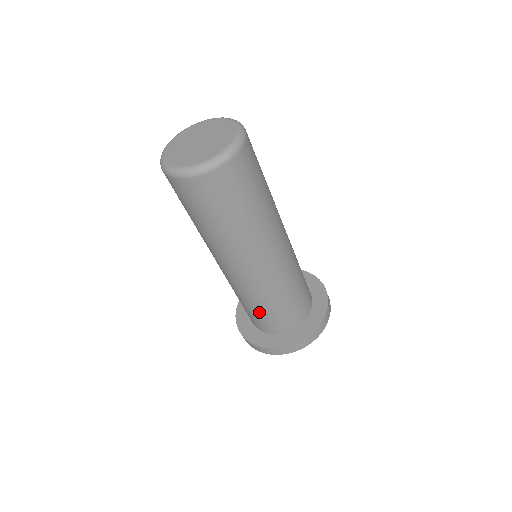
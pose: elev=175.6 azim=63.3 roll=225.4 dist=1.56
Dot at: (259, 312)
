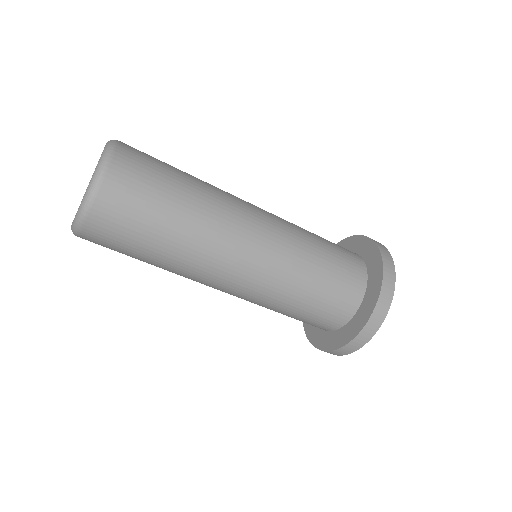
Dot at: occluded
